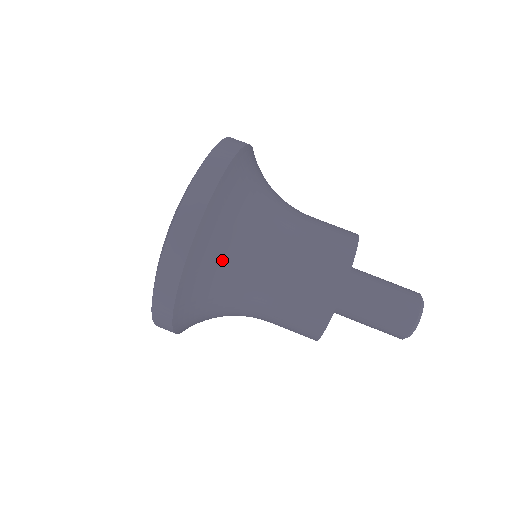
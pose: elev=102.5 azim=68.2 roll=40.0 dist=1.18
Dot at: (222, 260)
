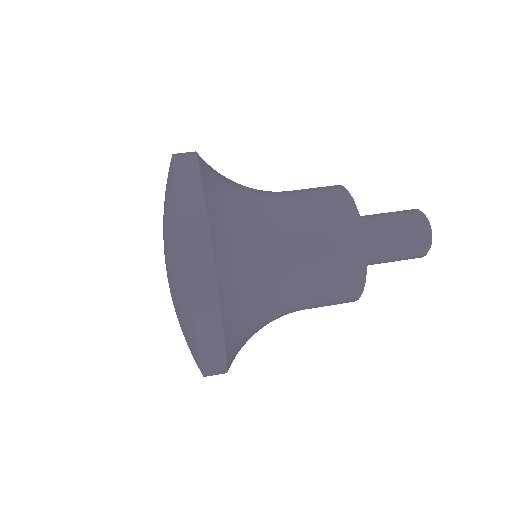
Dot at: (244, 265)
